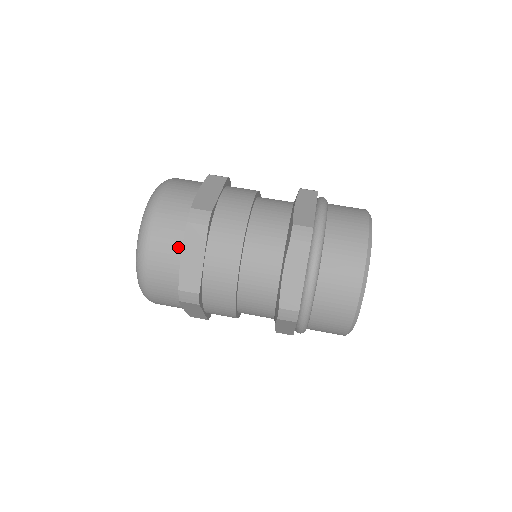
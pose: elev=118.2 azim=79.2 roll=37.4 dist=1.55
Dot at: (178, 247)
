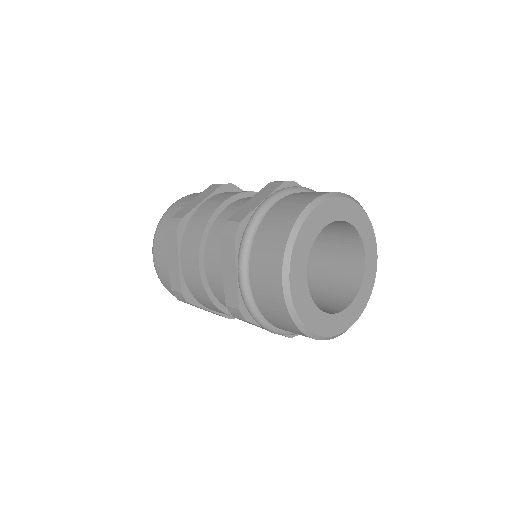
Dot at: (167, 253)
